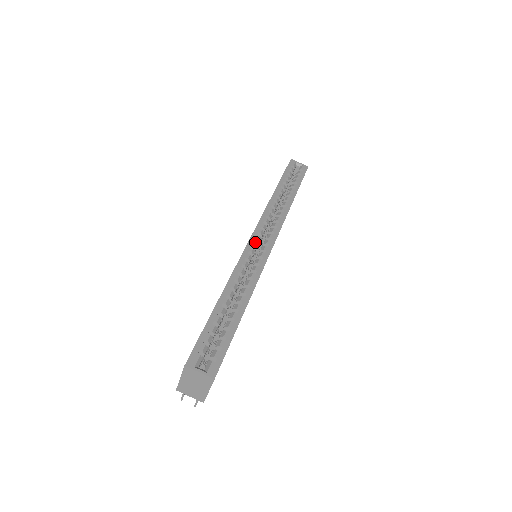
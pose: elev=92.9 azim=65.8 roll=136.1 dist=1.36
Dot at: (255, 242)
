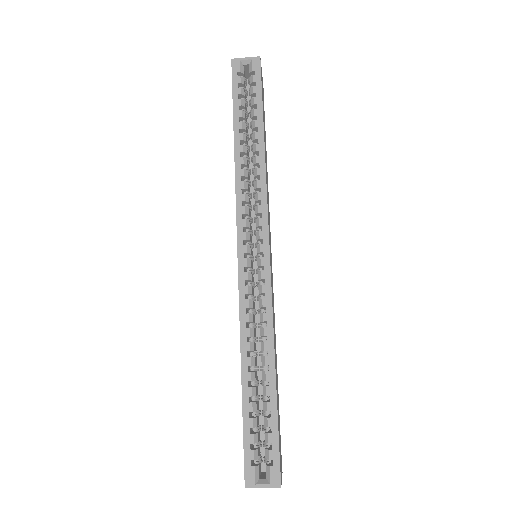
Dot at: (246, 260)
